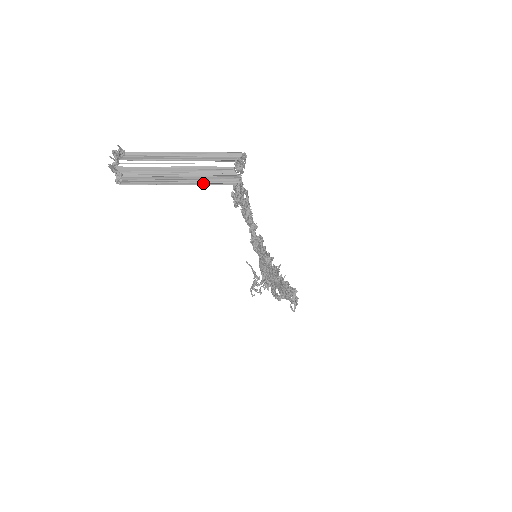
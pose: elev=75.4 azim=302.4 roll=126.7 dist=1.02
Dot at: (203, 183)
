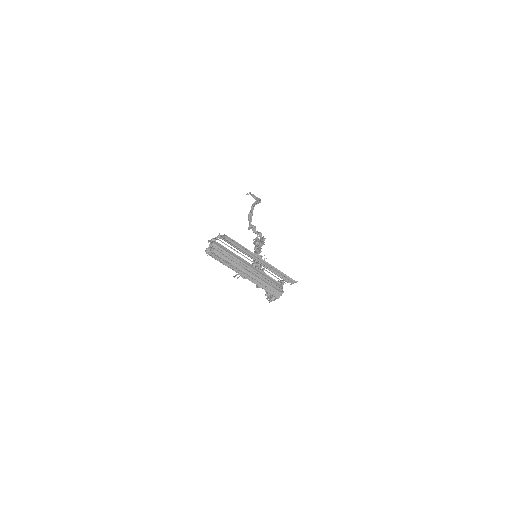
Dot at: (258, 285)
